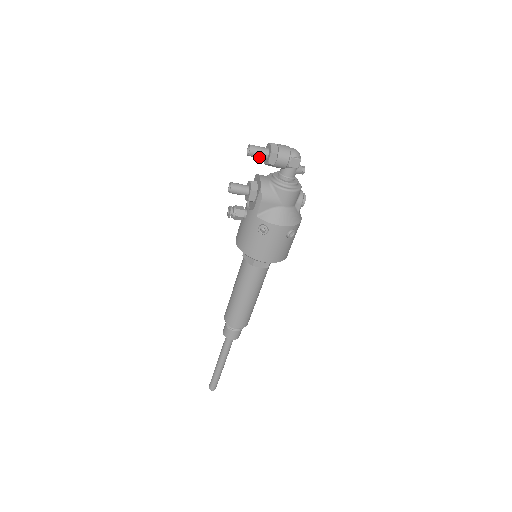
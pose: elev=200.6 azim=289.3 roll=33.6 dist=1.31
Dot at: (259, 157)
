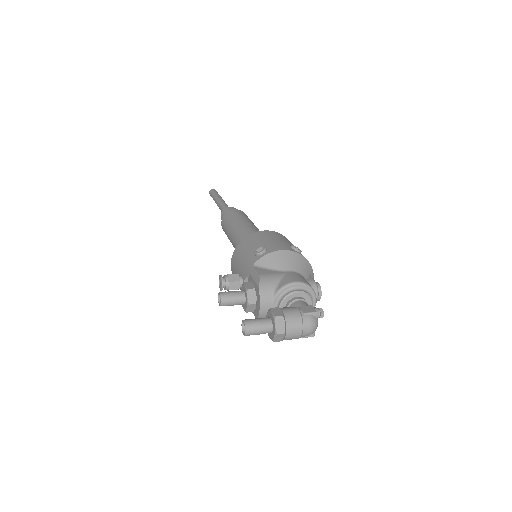
Dot at: occluded
